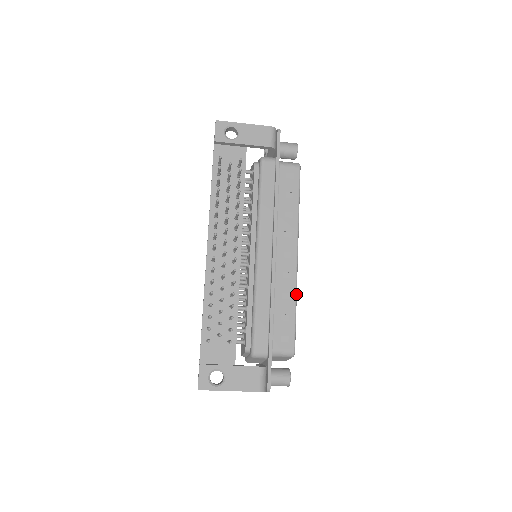
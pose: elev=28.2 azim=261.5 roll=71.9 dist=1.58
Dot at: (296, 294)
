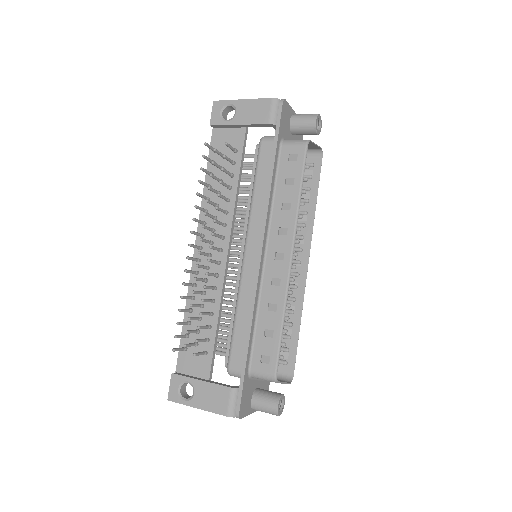
Dot at: (285, 306)
